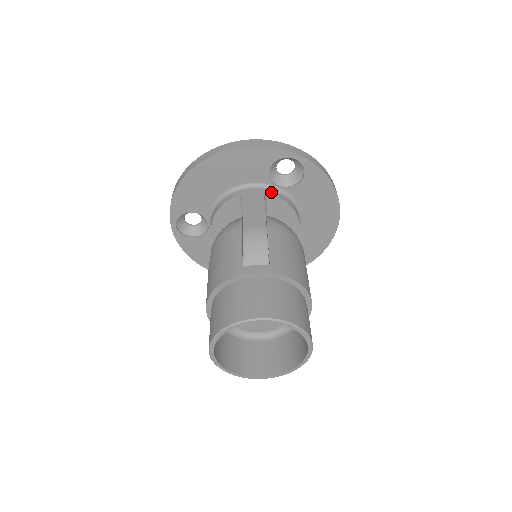
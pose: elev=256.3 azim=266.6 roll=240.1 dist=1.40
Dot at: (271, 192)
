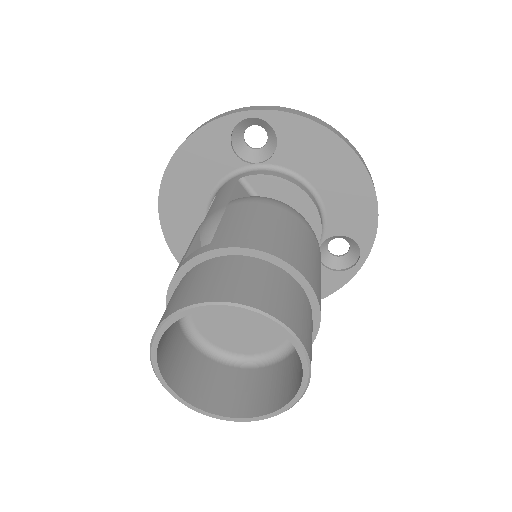
Dot at: (248, 173)
